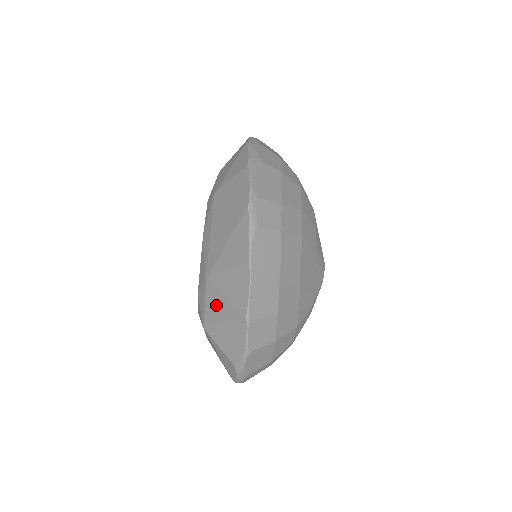
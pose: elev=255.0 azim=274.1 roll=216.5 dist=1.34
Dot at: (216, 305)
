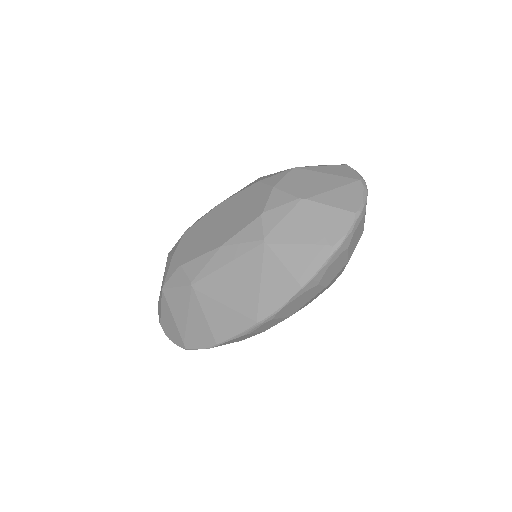
Dot at: (179, 306)
